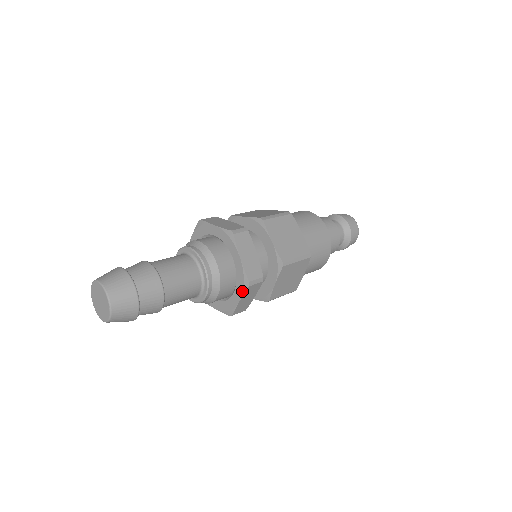
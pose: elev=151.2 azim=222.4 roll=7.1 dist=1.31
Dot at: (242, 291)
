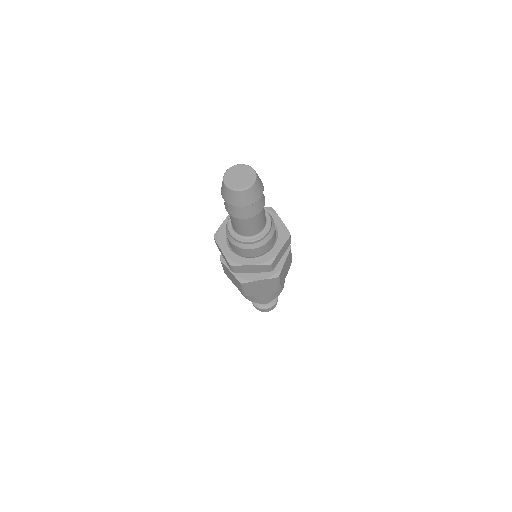
Dot at: (284, 240)
